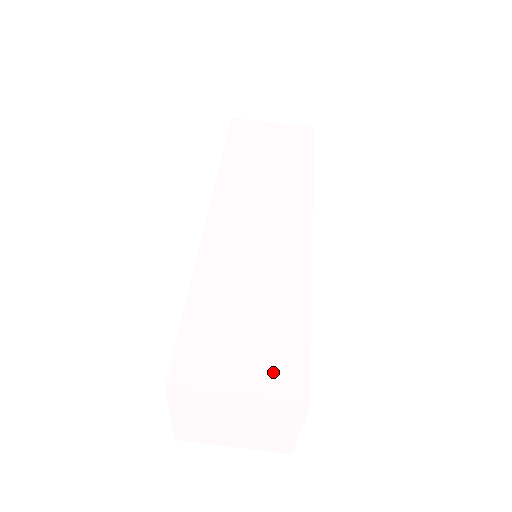
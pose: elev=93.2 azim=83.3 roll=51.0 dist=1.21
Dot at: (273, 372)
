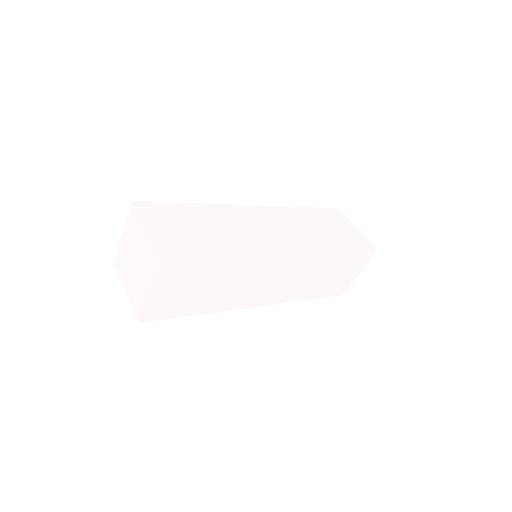
Dot at: (171, 242)
